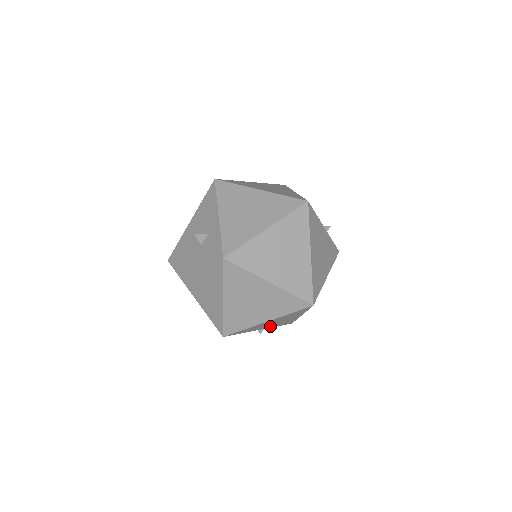
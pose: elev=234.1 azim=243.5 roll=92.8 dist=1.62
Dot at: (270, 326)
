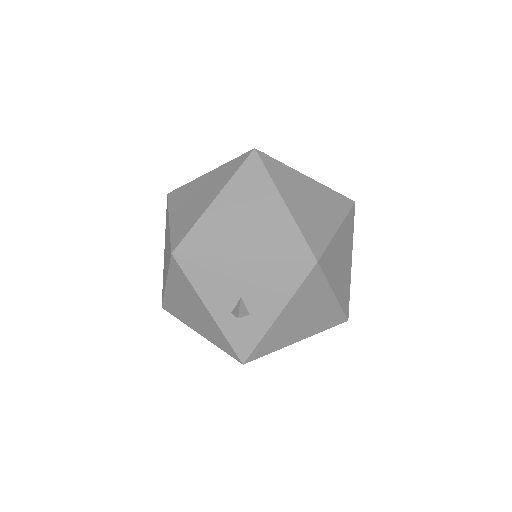
Dot at: occluded
